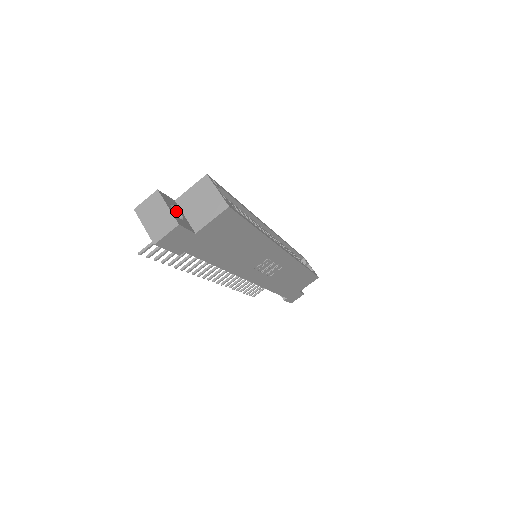
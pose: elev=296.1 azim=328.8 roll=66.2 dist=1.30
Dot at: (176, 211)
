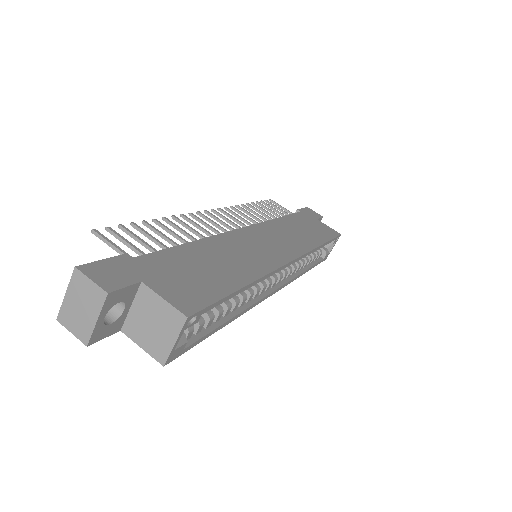
Dot at: (123, 301)
